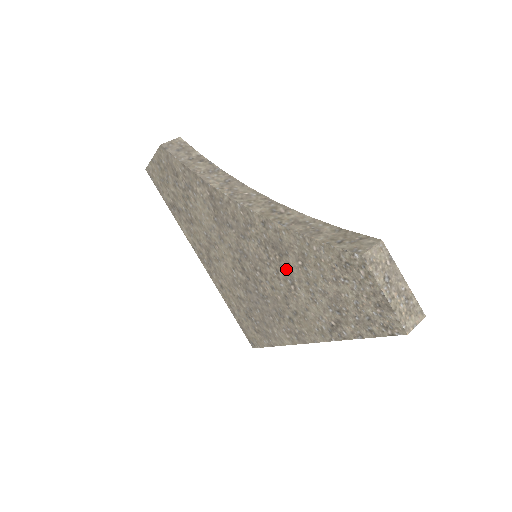
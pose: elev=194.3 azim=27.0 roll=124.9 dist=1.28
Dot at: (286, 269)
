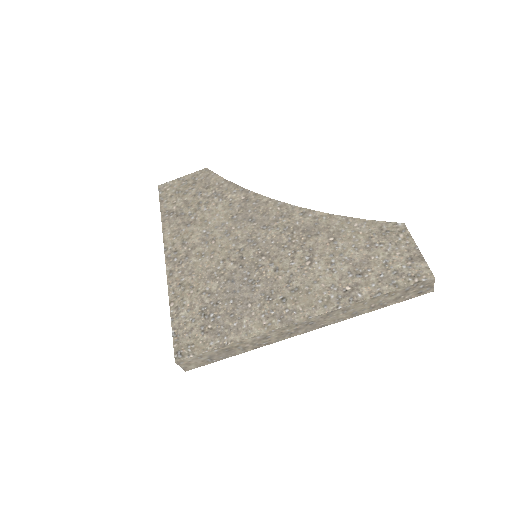
Dot at: (309, 247)
